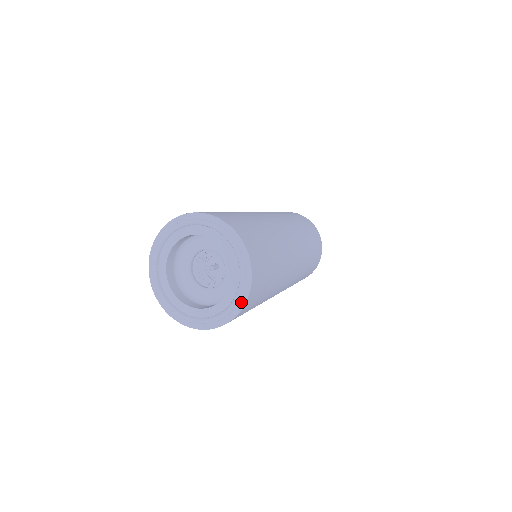
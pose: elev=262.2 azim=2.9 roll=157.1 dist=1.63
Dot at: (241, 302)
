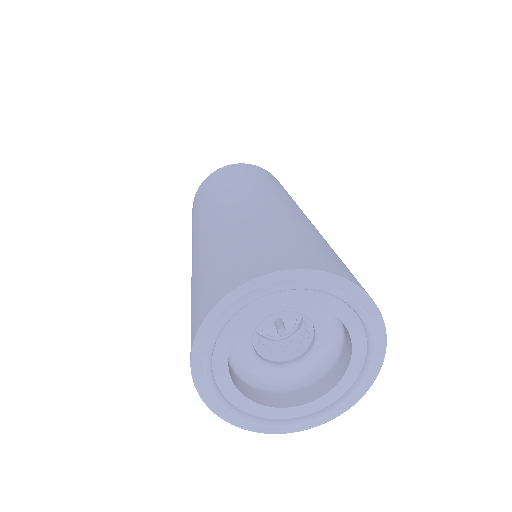
Dot at: (317, 421)
